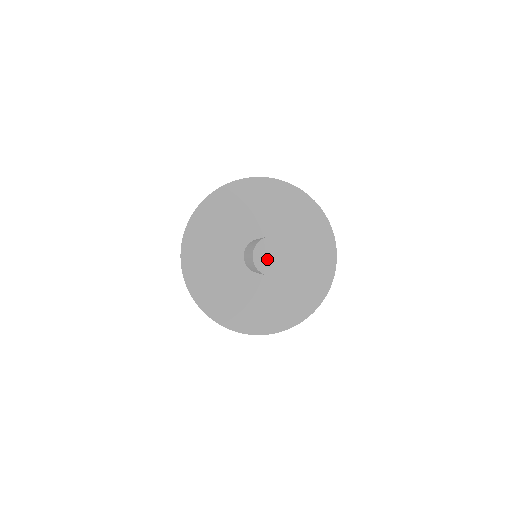
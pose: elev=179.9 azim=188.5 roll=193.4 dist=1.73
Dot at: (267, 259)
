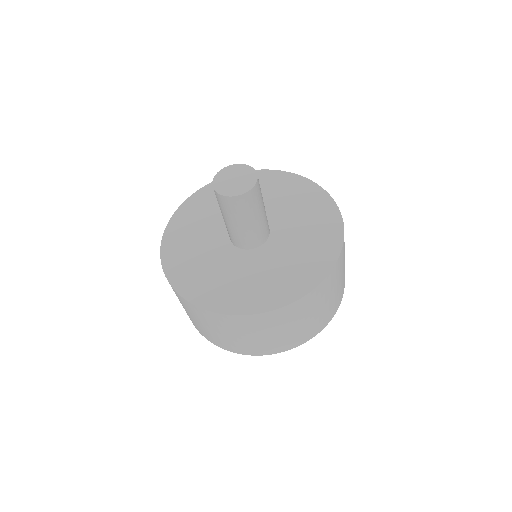
Dot at: (229, 183)
